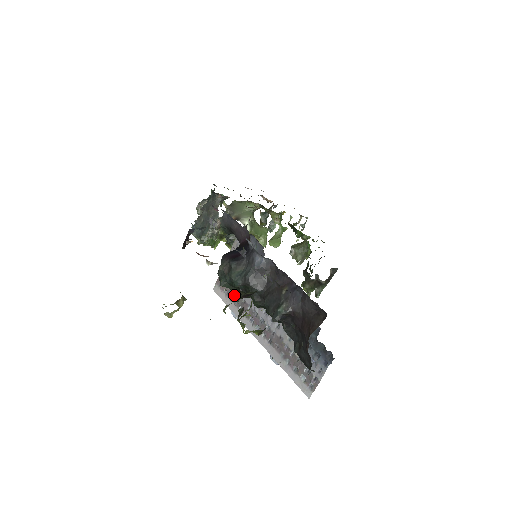
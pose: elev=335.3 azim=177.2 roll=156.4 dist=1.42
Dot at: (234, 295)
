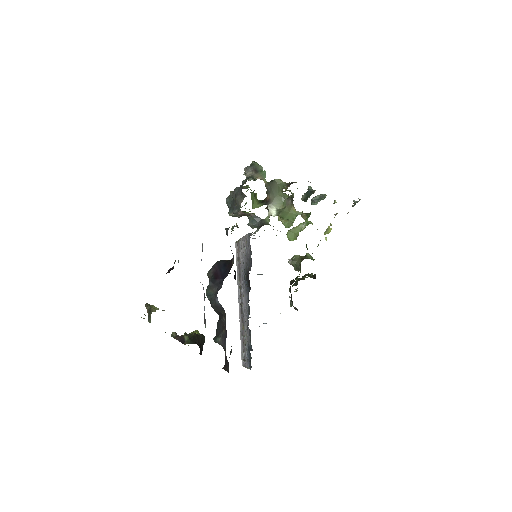
Dot at: occluded
